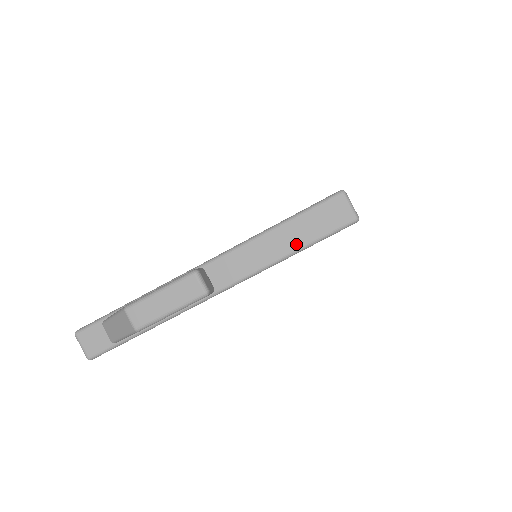
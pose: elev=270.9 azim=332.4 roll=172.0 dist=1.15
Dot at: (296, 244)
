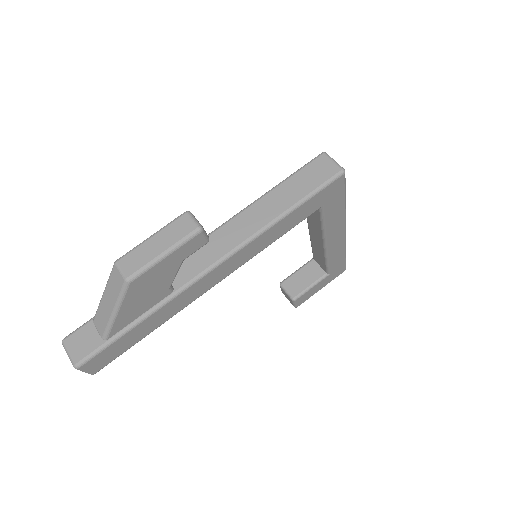
Dot at: (289, 202)
